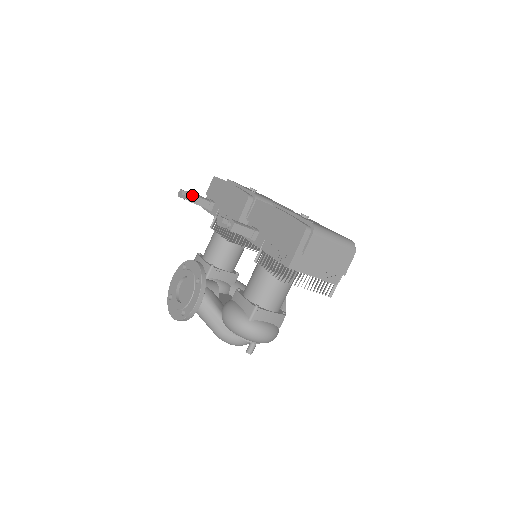
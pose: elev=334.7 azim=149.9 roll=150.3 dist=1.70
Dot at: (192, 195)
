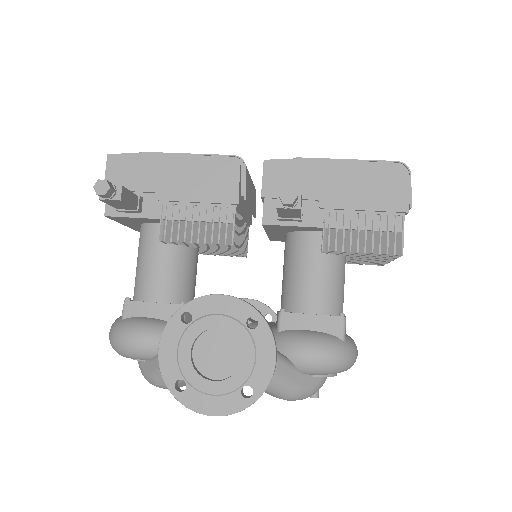
Dot at: (121, 187)
